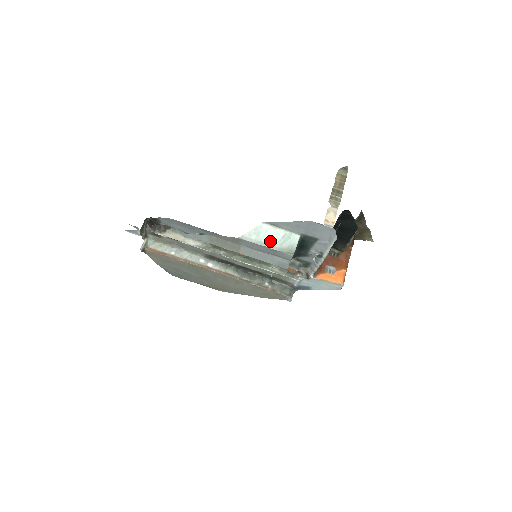
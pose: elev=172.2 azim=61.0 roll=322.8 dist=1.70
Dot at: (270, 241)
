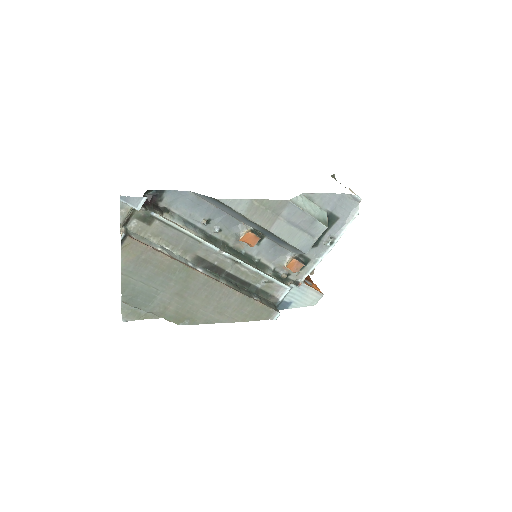
Dot at: (310, 210)
